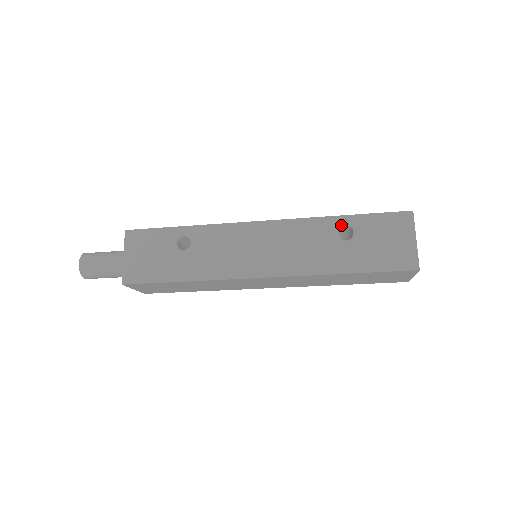
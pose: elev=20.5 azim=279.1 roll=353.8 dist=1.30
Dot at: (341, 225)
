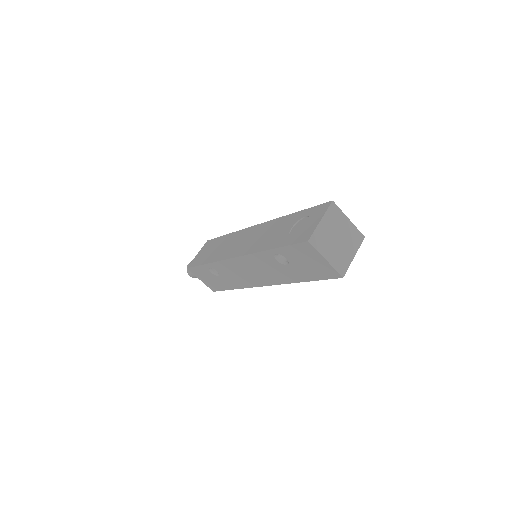
Dot at: (275, 255)
